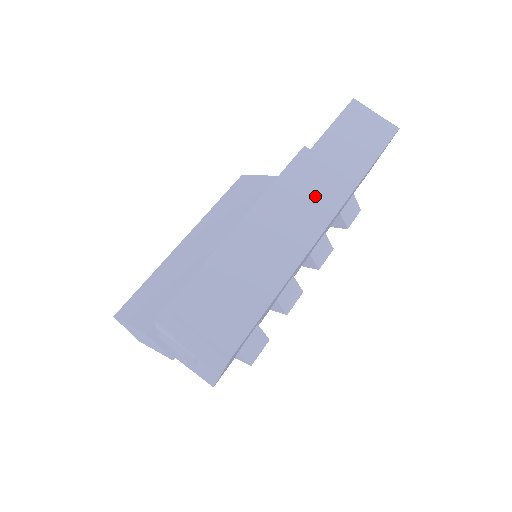
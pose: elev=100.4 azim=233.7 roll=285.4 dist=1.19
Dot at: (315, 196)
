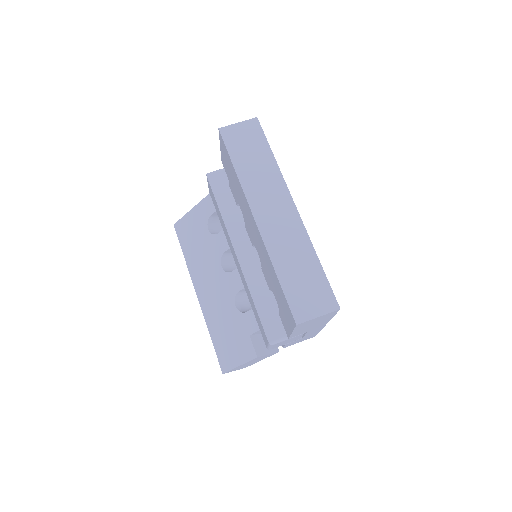
Dot at: (272, 200)
